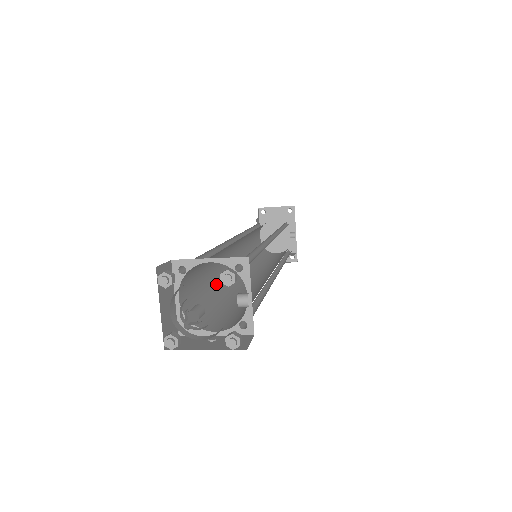
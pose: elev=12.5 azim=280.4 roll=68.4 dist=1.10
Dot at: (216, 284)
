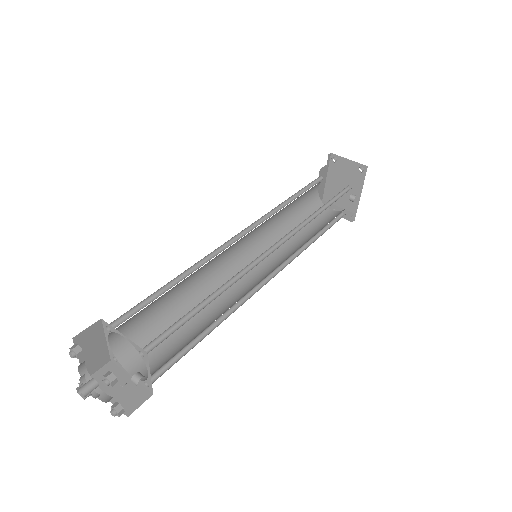
Dot at: (185, 296)
